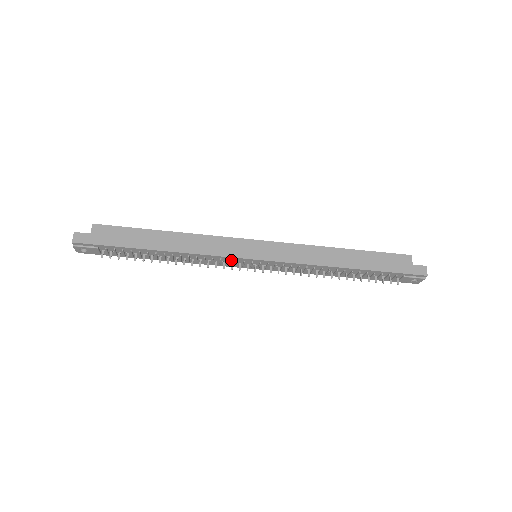
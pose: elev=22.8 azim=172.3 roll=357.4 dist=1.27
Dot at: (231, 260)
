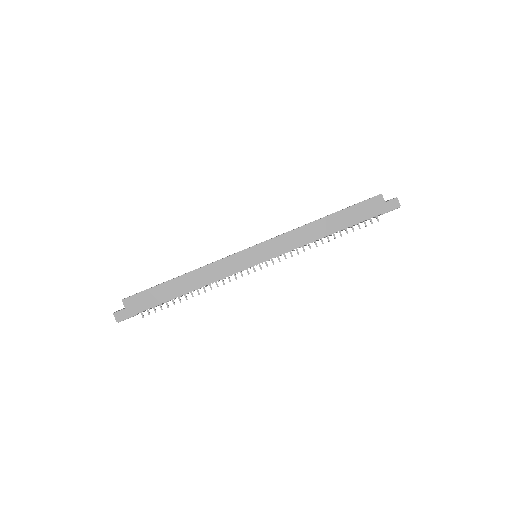
Dot at: occluded
